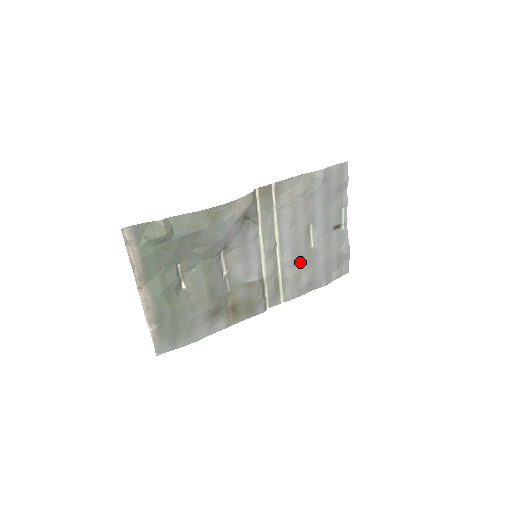
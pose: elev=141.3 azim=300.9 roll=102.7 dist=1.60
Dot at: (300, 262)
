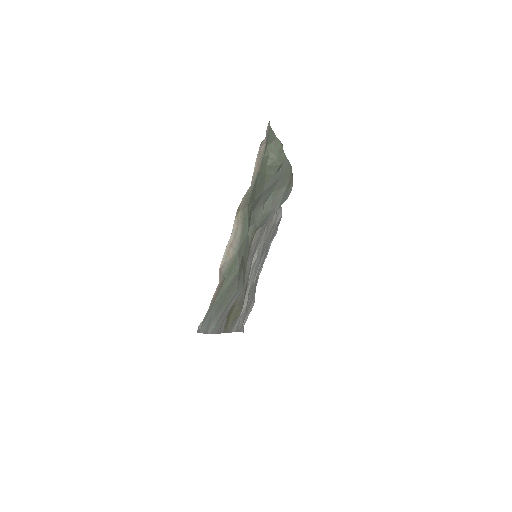
Dot at: occluded
